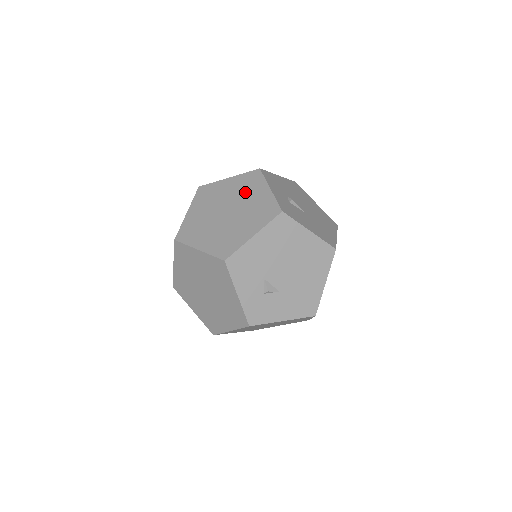
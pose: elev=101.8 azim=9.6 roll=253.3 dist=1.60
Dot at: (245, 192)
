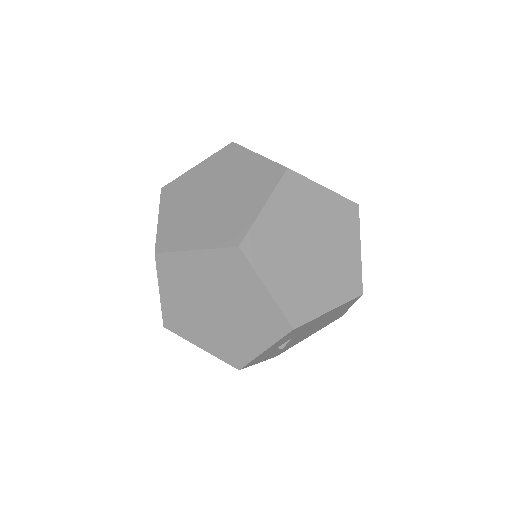
Dot at: (337, 232)
